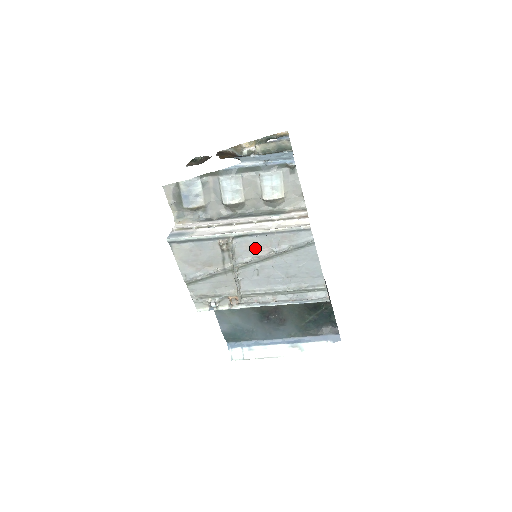
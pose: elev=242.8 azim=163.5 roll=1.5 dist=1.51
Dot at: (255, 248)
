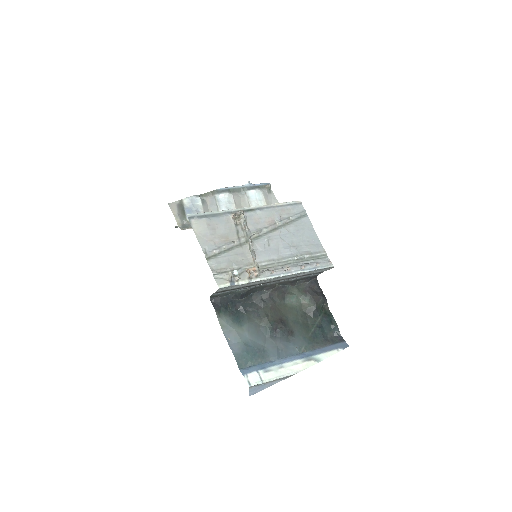
Dot at: (262, 221)
